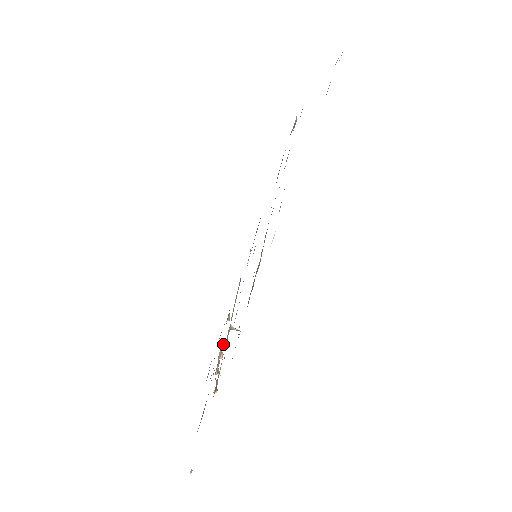
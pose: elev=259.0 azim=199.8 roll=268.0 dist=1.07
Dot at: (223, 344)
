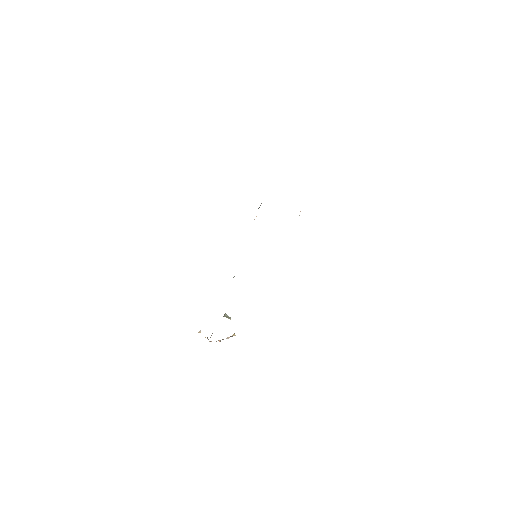
Dot at: occluded
